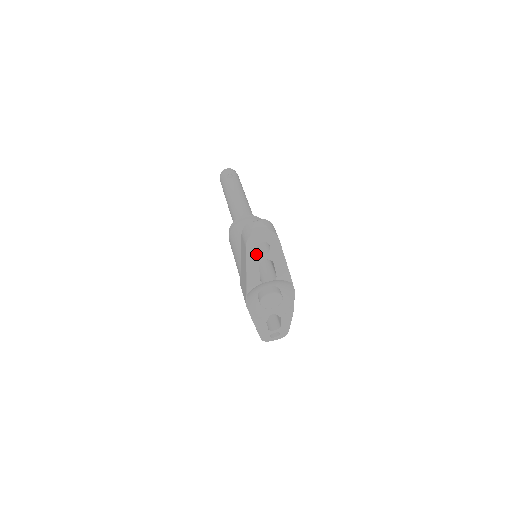
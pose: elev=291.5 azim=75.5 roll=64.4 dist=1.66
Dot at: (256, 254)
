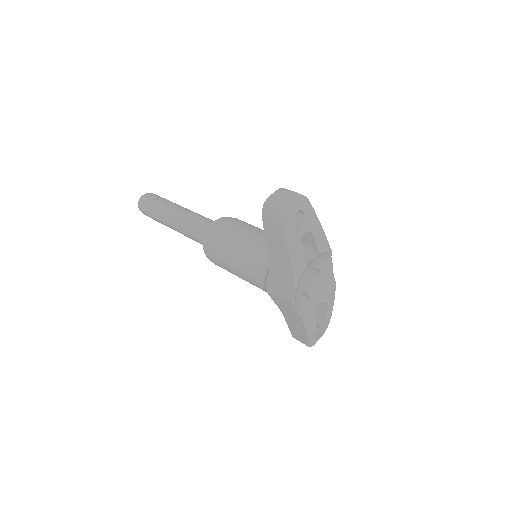
Dot at: (294, 230)
